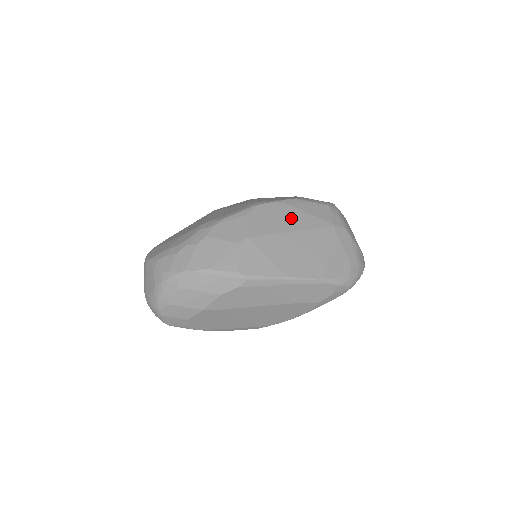
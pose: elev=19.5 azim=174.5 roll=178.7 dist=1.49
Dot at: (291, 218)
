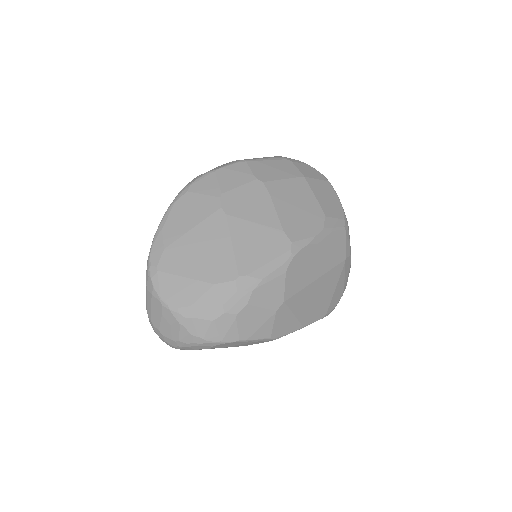
Dot at: (318, 262)
